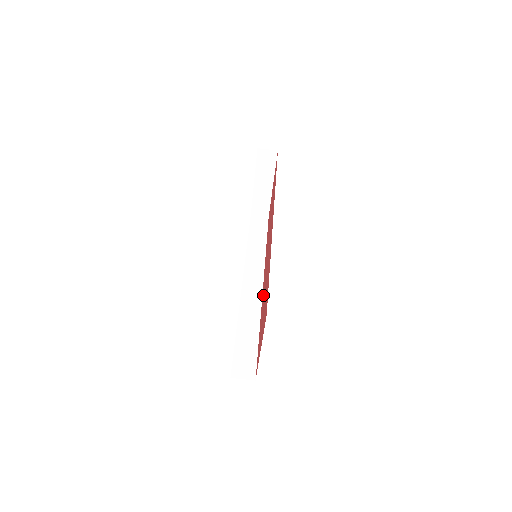
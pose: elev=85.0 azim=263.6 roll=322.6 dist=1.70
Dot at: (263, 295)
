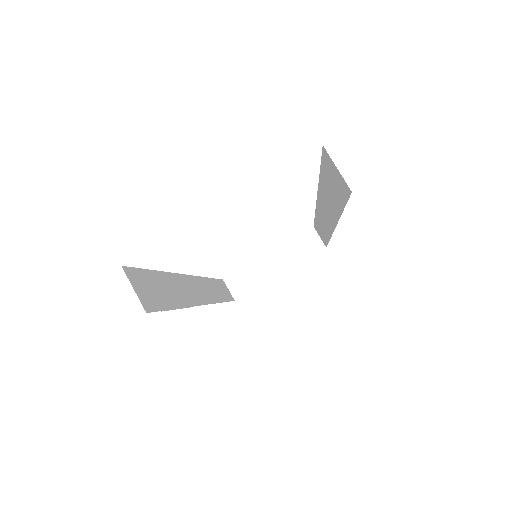
Dot at: occluded
